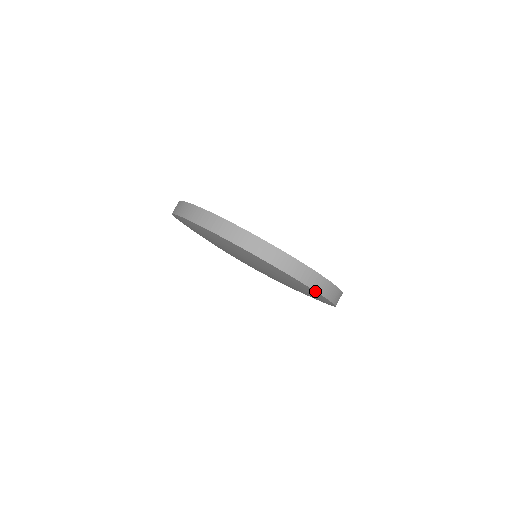
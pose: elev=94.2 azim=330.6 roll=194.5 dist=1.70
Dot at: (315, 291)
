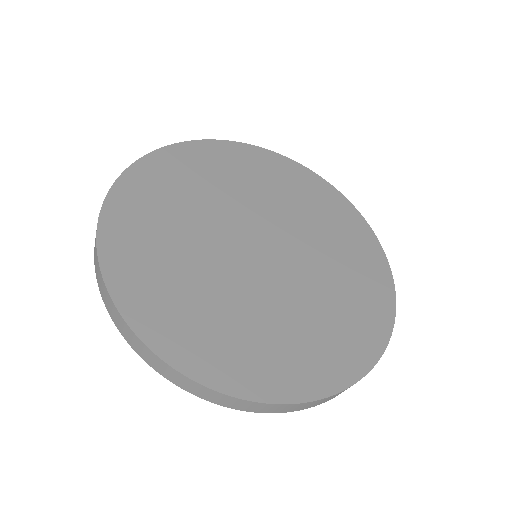
Dot at: (307, 408)
